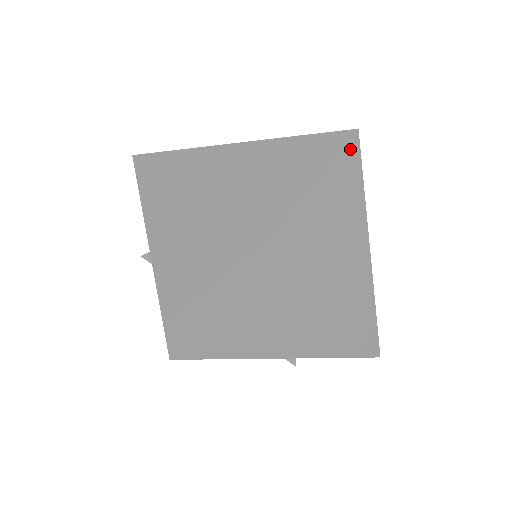
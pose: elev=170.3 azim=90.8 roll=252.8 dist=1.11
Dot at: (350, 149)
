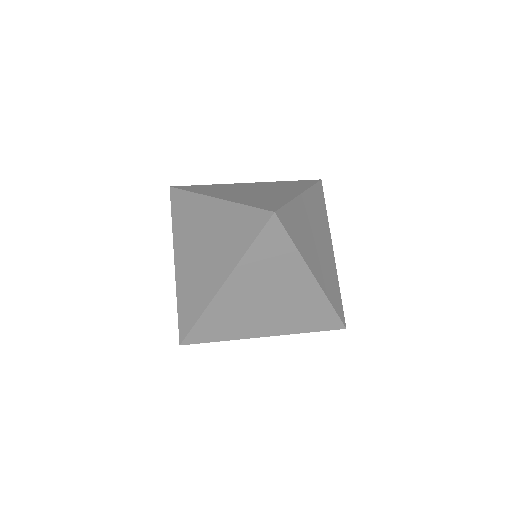
Dot at: (271, 225)
